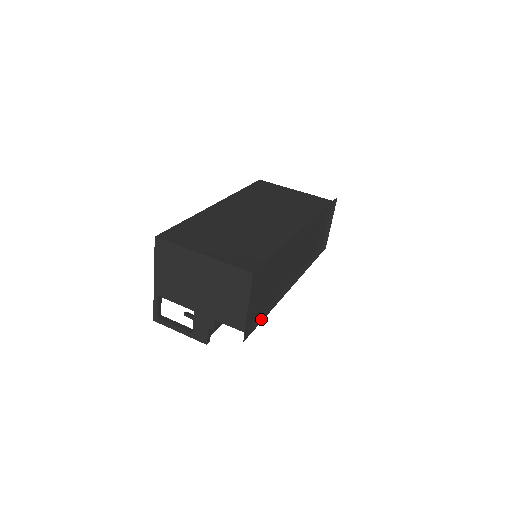
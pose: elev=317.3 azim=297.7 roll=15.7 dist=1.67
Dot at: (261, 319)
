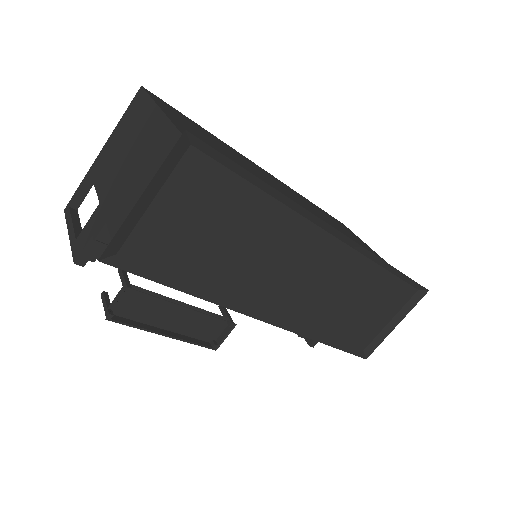
Dot at: (168, 282)
